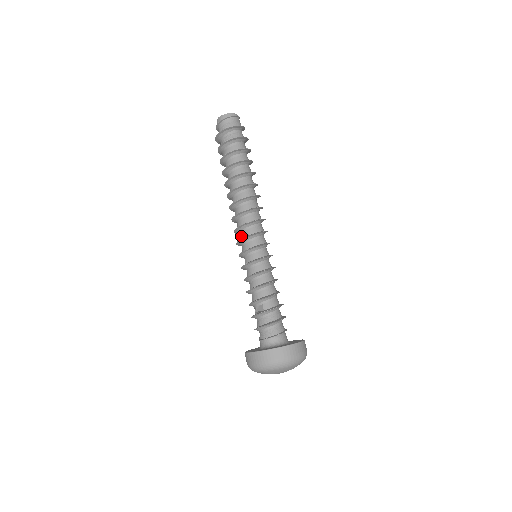
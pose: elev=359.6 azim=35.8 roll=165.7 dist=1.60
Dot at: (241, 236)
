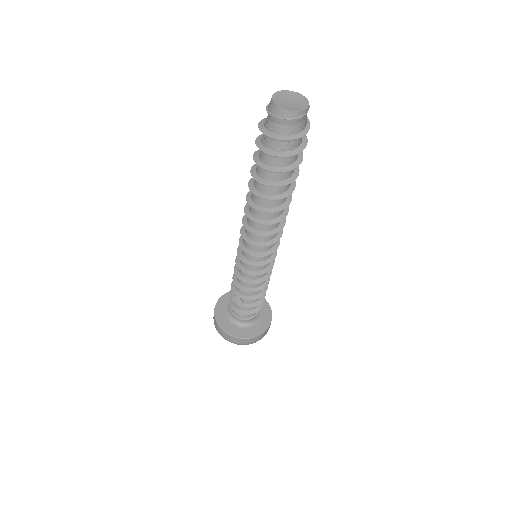
Dot at: (246, 244)
